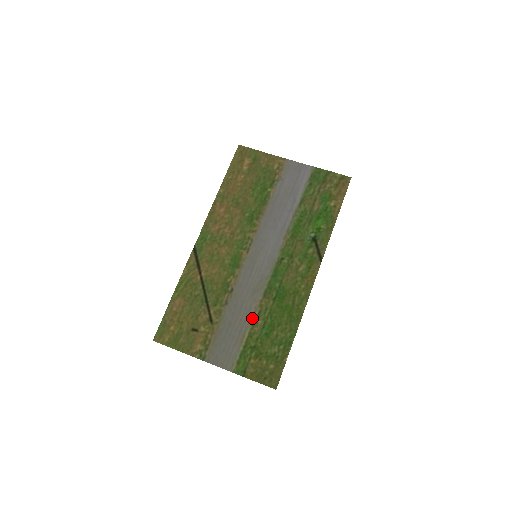
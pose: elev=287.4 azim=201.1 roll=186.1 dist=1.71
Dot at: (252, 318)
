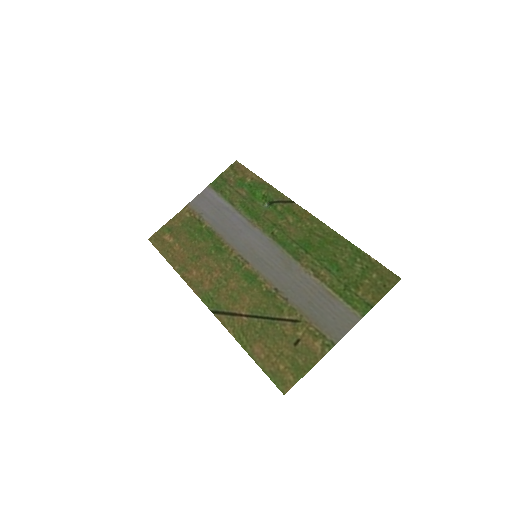
Dot at: (315, 279)
